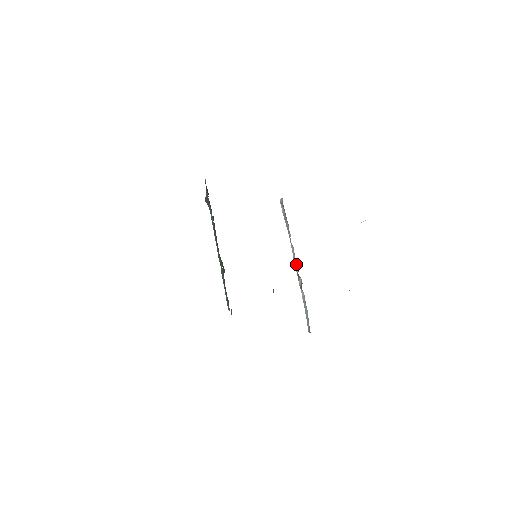
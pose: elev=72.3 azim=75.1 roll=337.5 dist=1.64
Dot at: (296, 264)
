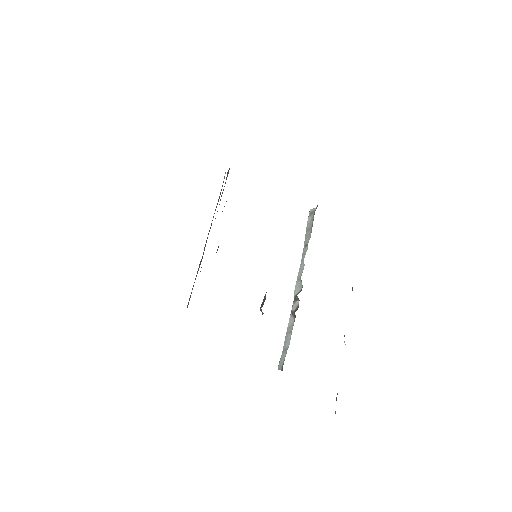
Dot at: (298, 285)
